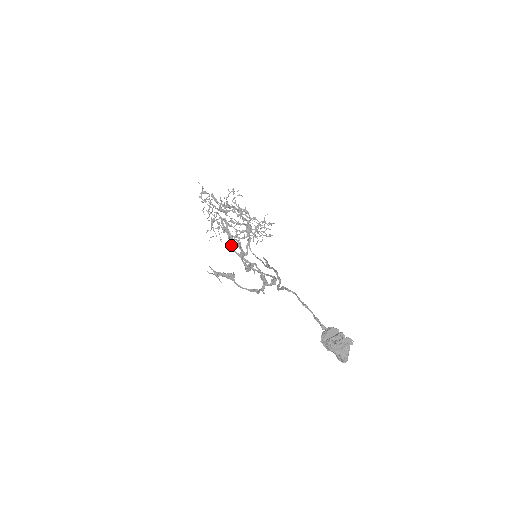
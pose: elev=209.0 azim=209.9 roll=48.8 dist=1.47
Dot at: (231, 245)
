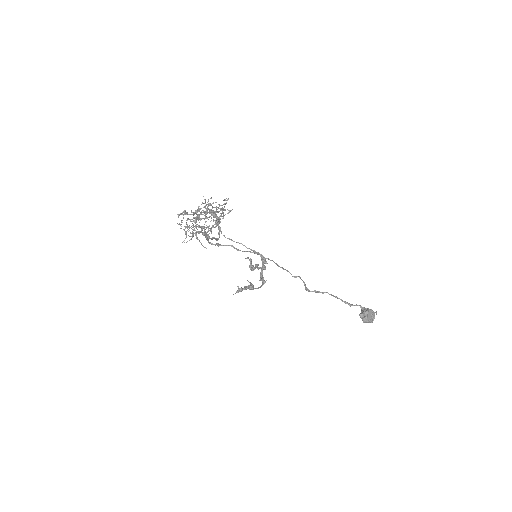
Dot at: (208, 241)
